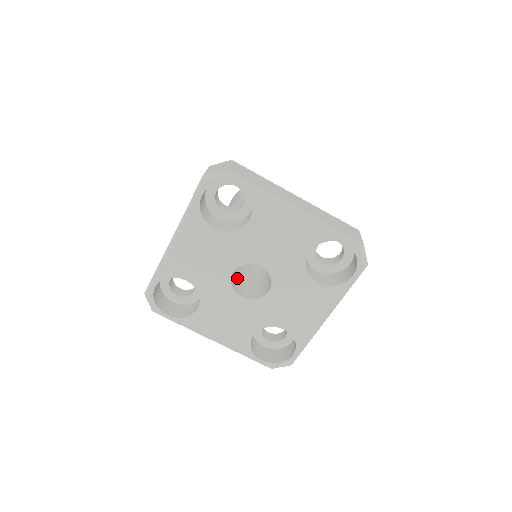
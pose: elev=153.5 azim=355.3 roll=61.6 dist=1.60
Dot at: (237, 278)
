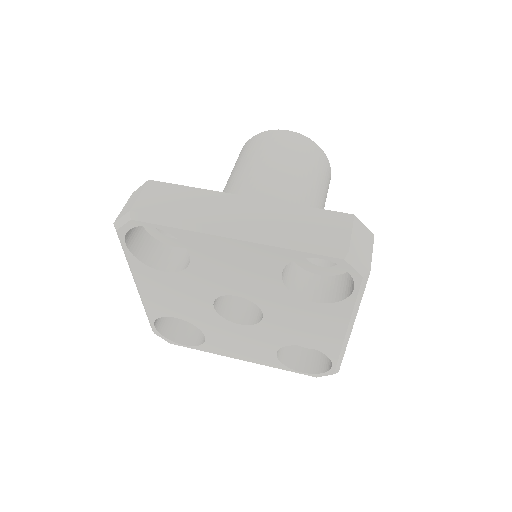
Dot at: occluded
